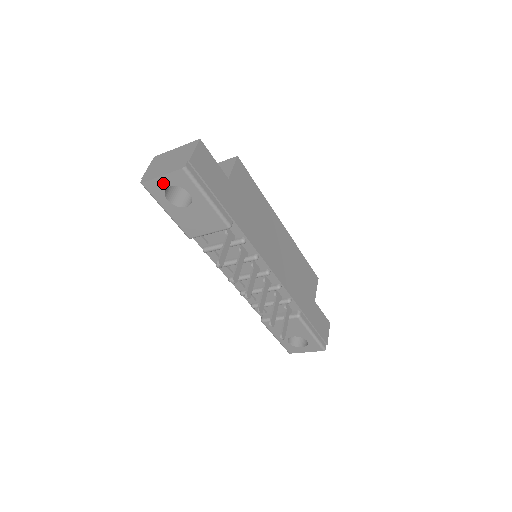
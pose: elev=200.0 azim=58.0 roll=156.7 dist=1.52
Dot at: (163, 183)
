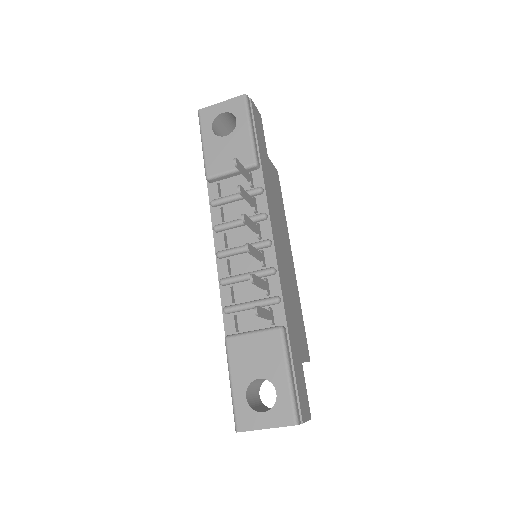
Dot at: (219, 110)
